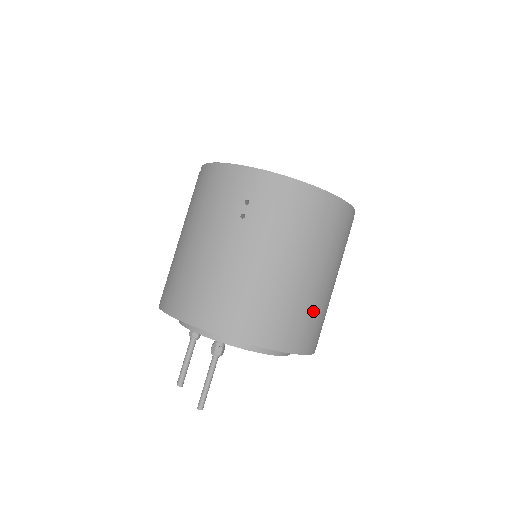
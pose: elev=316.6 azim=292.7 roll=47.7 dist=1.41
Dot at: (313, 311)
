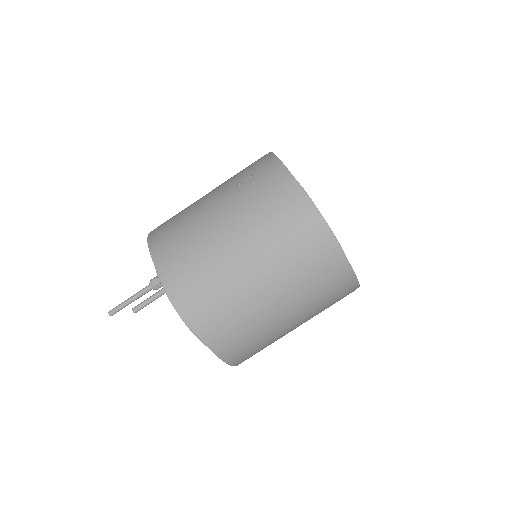
Dot at: (229, 300)
